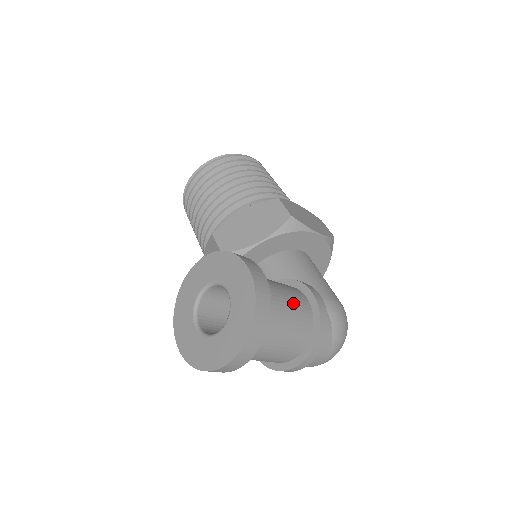
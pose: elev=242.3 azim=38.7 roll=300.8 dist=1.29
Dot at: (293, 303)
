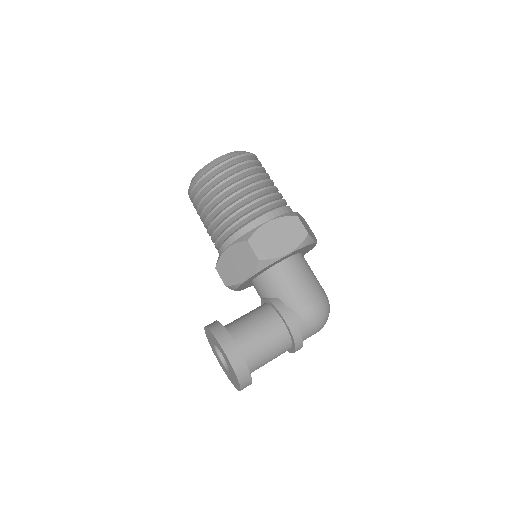
Dot at: (270, 339)
